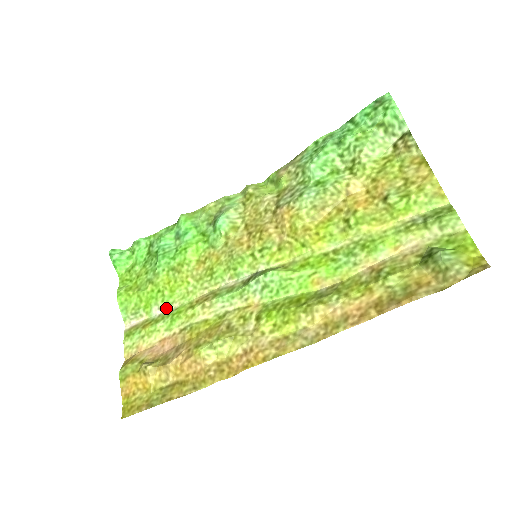
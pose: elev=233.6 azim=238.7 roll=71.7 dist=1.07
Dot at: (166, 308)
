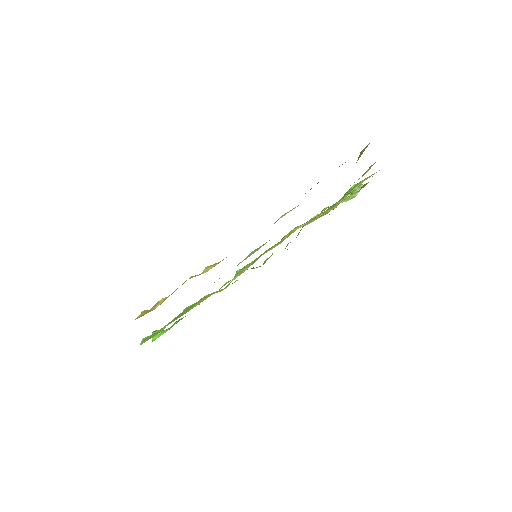
Dot at: occluded
